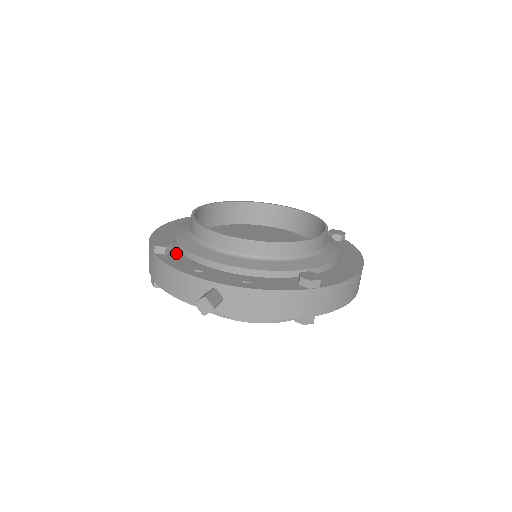
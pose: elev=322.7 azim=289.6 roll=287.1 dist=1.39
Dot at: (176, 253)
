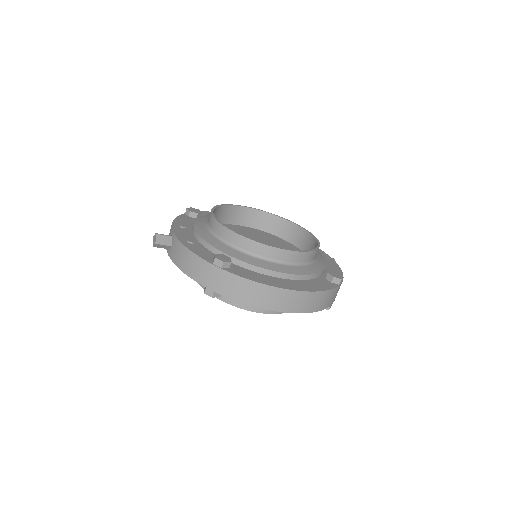
Dot at: occluded
